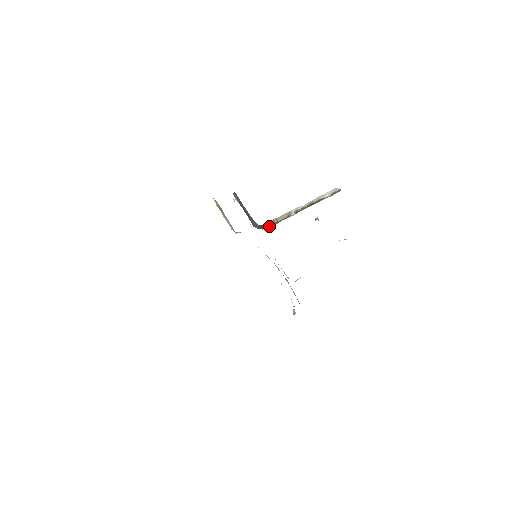
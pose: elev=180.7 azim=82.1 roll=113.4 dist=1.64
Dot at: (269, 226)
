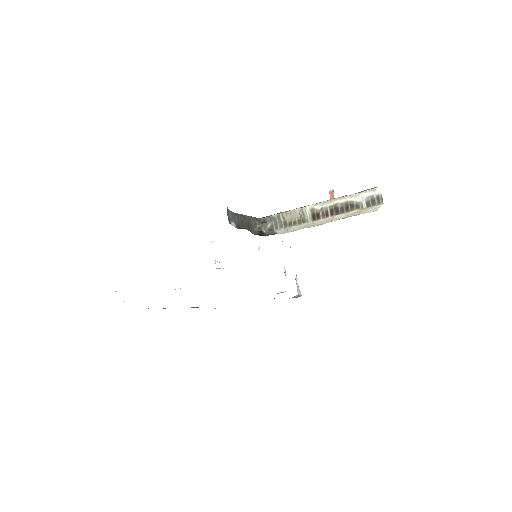
Dot at: (274, 227)
